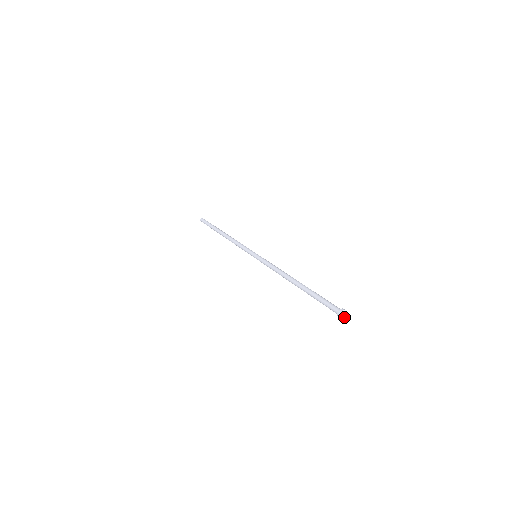
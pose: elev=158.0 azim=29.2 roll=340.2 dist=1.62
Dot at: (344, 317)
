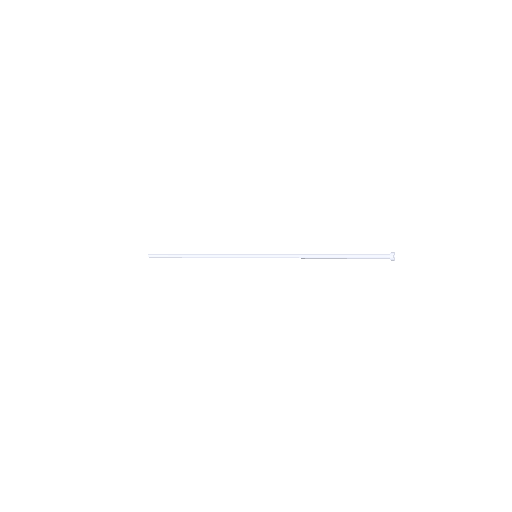
Dot at: occluded
